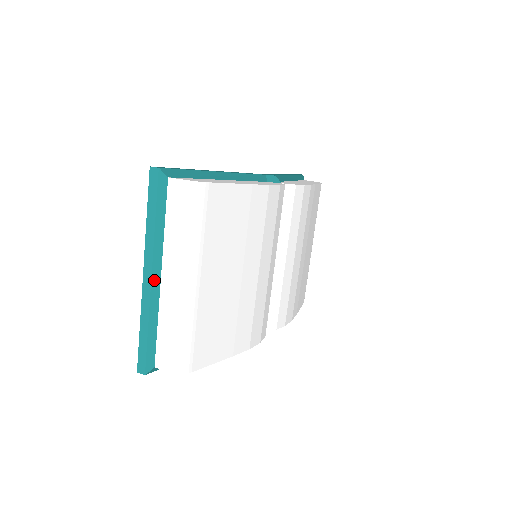
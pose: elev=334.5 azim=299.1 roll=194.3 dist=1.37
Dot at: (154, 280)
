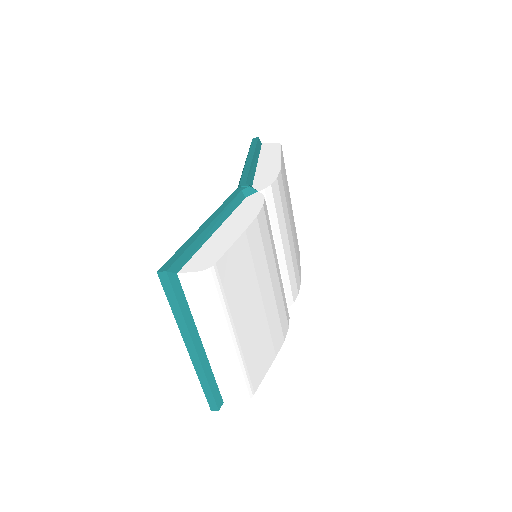
Dot at: (198, 350)
